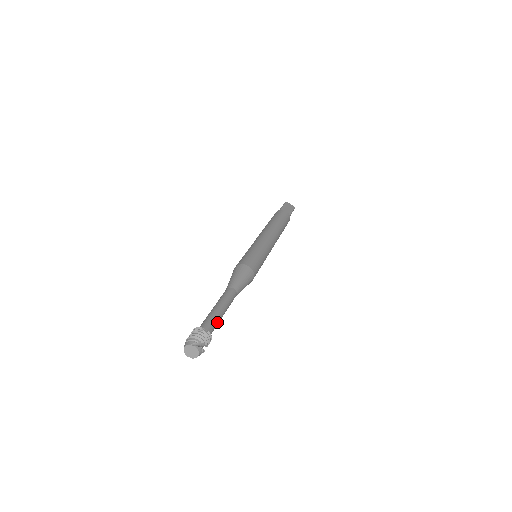
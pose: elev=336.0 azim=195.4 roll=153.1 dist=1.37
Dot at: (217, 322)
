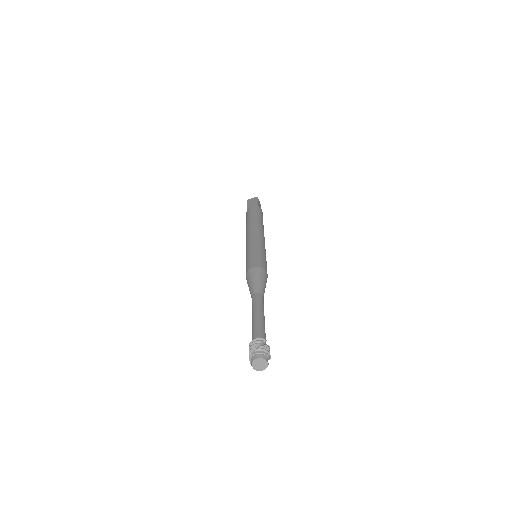
Dot at: occluded
